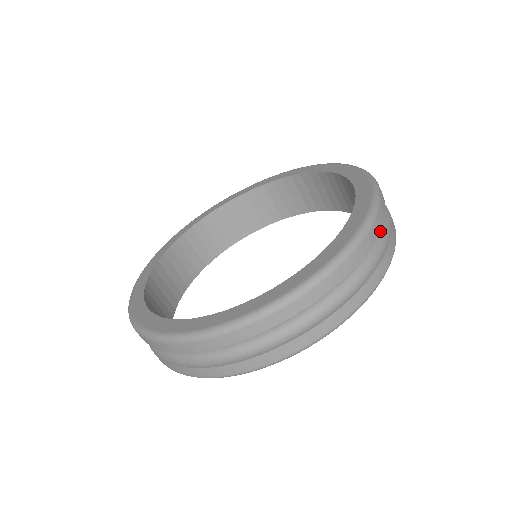
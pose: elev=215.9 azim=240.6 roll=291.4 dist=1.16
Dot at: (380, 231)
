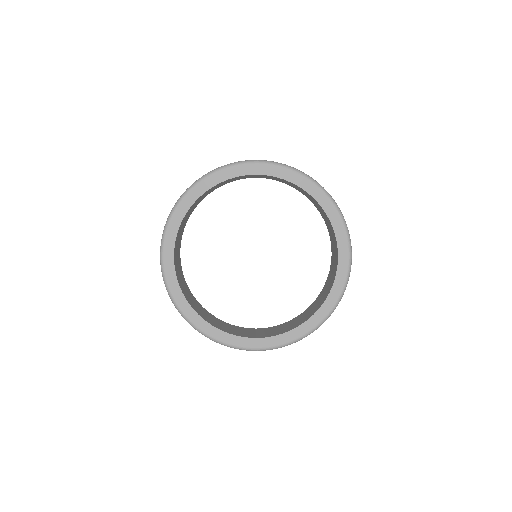
Dot at: occluded
